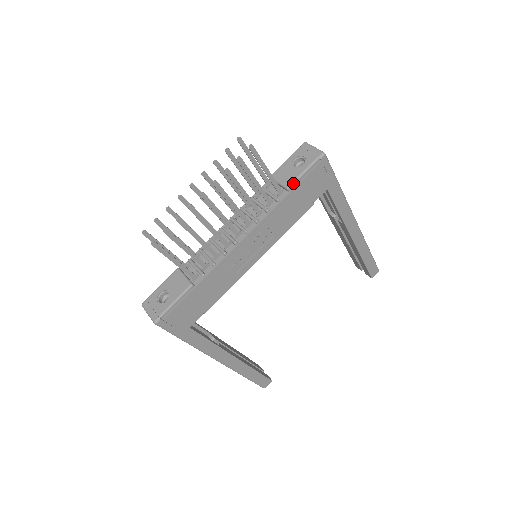
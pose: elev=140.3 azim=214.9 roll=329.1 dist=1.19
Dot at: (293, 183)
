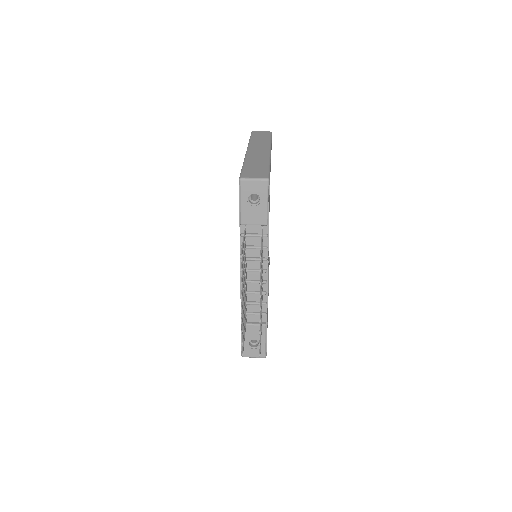
Dot at: (267, 218)
